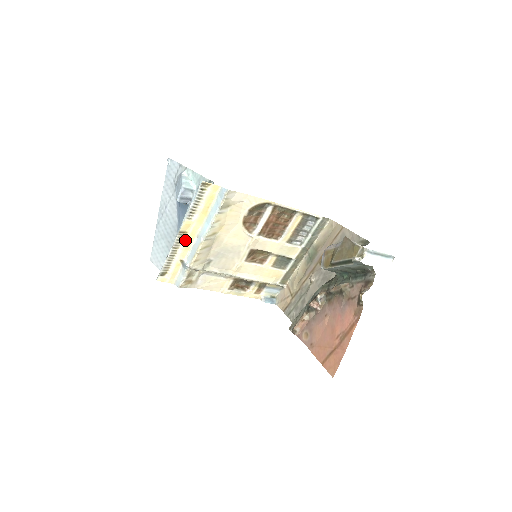
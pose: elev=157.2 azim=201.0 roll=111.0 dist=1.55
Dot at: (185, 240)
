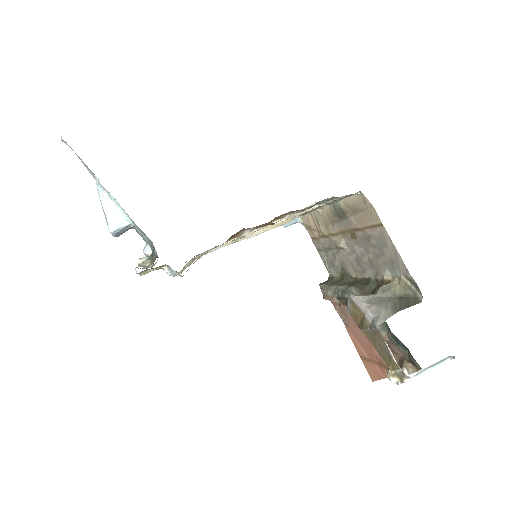
Dot at: occluded
